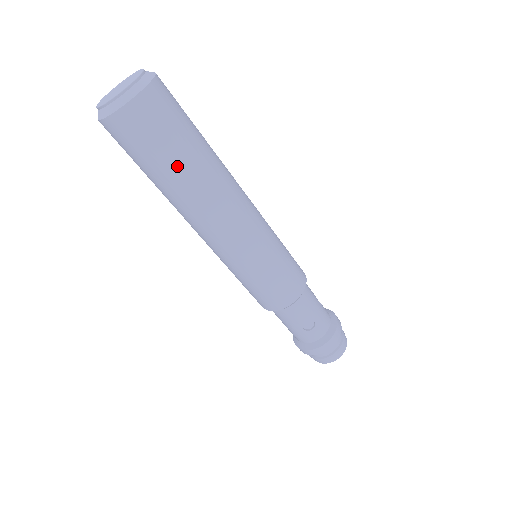
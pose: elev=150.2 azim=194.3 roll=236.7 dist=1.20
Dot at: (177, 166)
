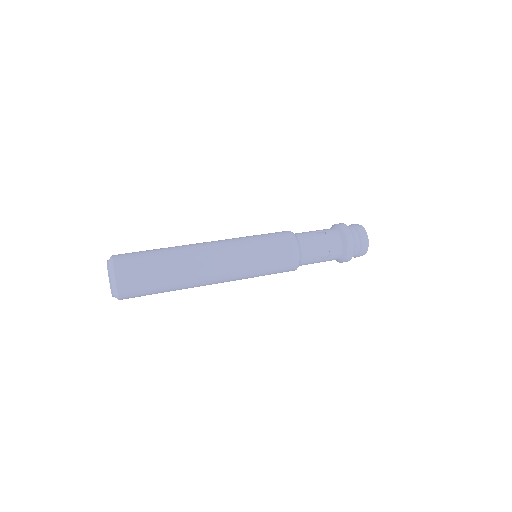
Dot at: (166, 283)
